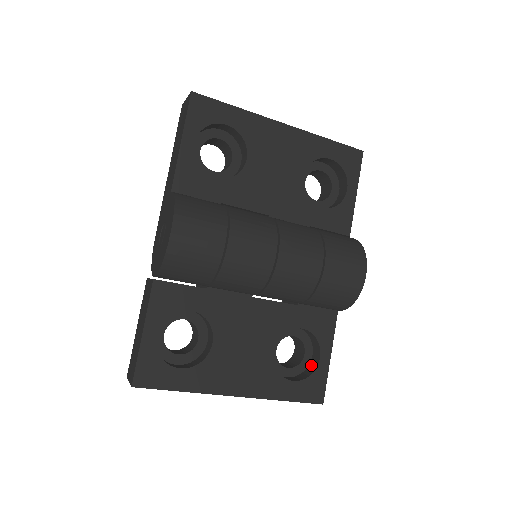
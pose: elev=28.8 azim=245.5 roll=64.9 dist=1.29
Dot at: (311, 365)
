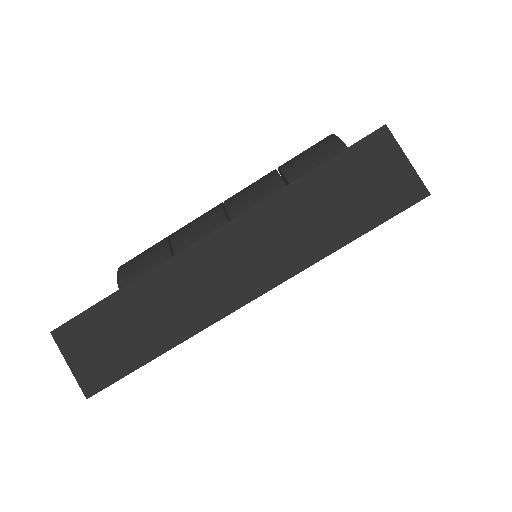
Dot at: occluded
